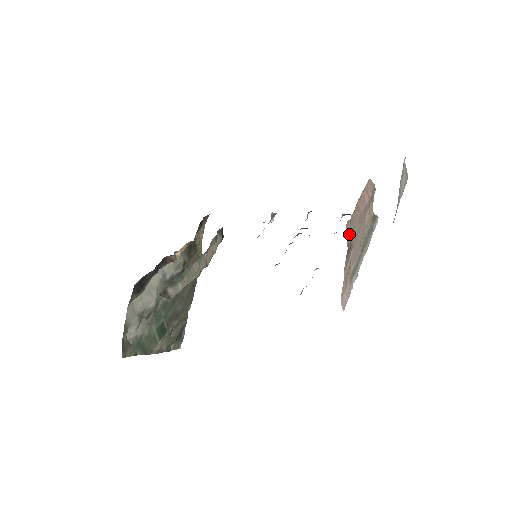
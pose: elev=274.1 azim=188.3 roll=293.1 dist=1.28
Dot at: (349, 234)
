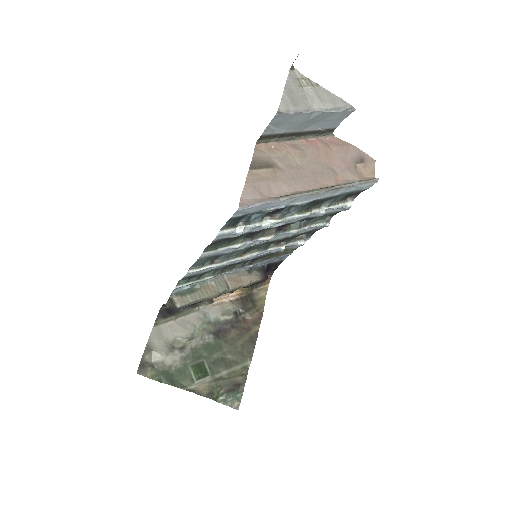
Dot at: (264, 155)
